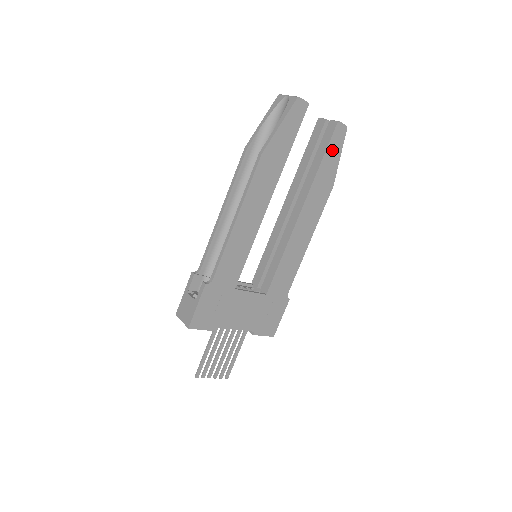
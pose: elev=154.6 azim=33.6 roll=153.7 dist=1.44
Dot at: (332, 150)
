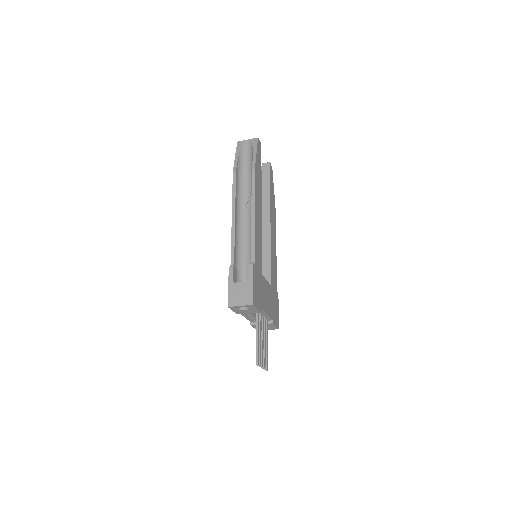
Dot at: (271, 181)
